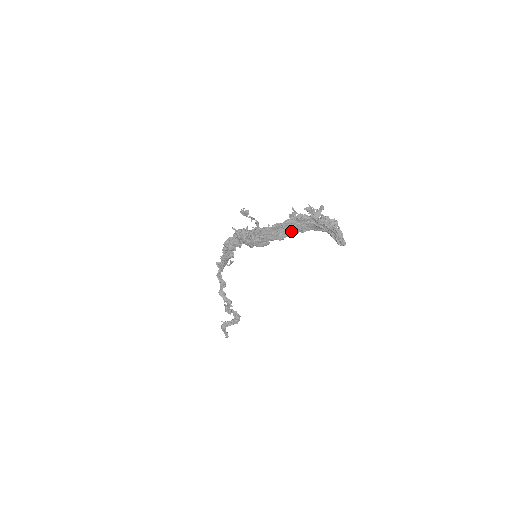
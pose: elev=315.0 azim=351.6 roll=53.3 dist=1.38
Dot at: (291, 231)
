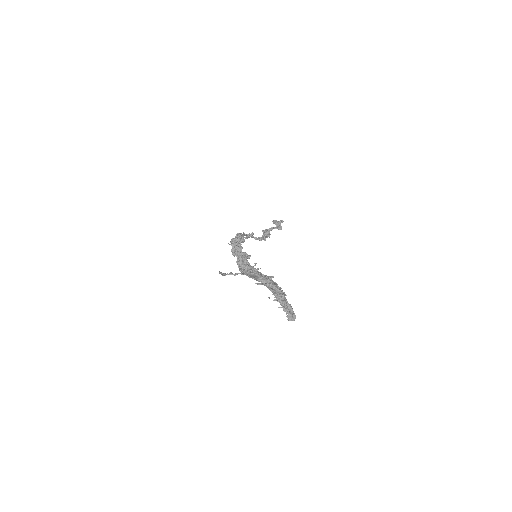
Dot at: occluded
